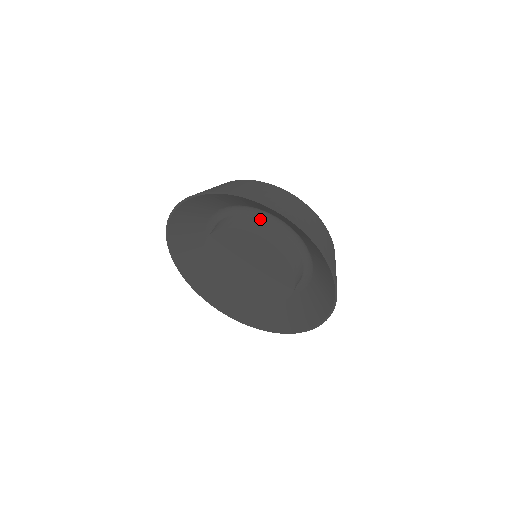
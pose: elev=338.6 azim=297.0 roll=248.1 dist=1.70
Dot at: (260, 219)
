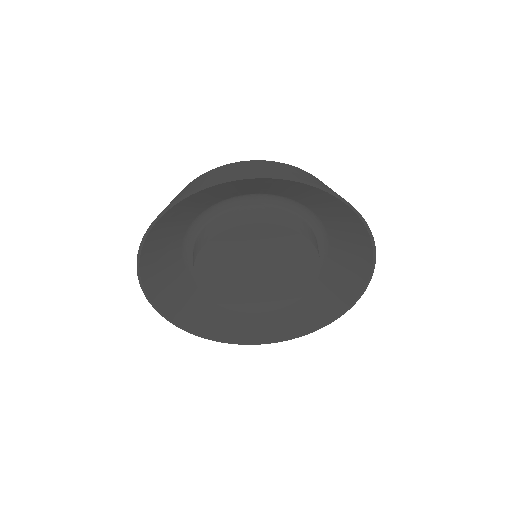
Dot at: (277, 208)
